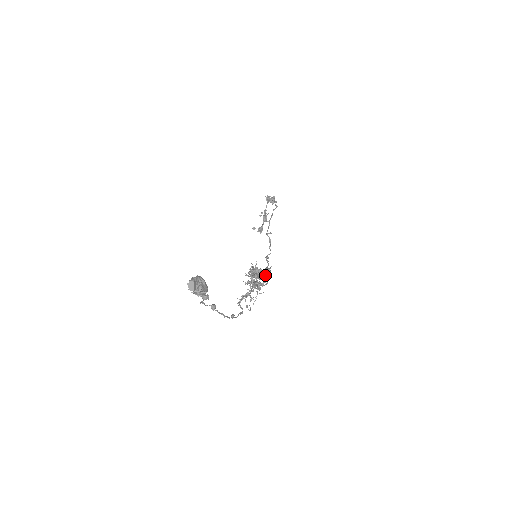
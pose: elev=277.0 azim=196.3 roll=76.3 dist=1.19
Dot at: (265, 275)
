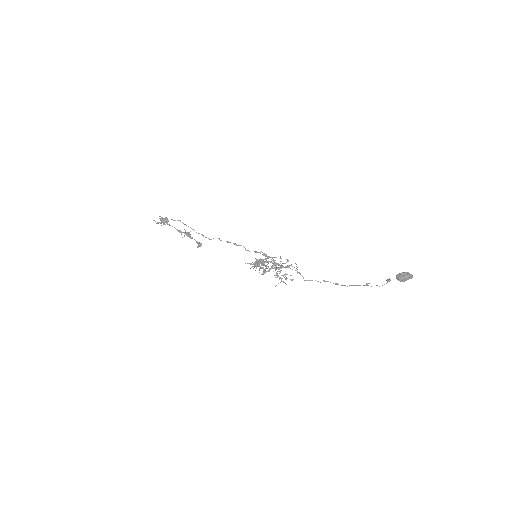
Dot at: (272, 258)
